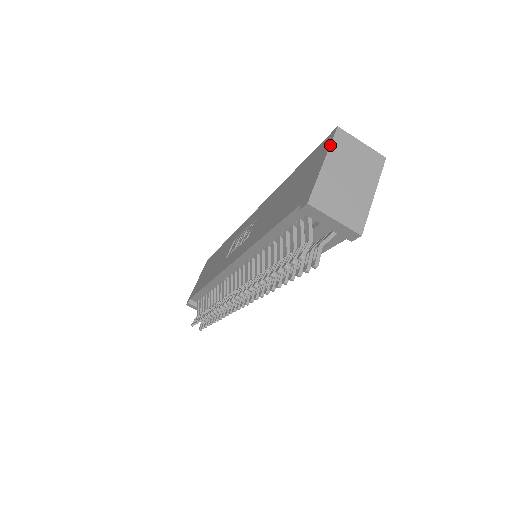
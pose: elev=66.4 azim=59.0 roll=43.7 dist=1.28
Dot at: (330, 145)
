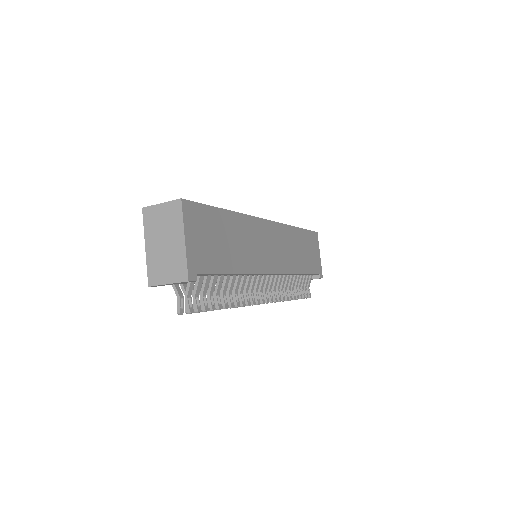
Dot at: (144, 228)
